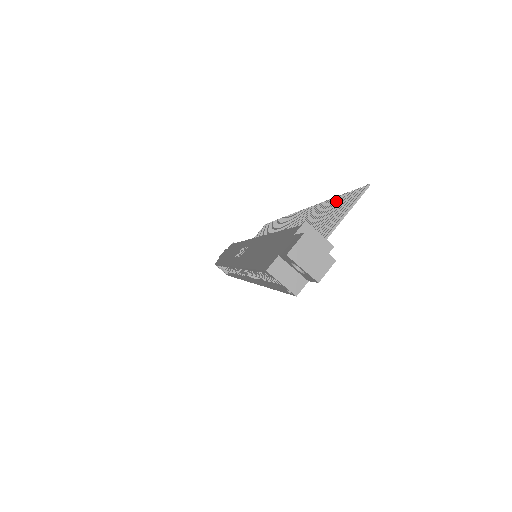
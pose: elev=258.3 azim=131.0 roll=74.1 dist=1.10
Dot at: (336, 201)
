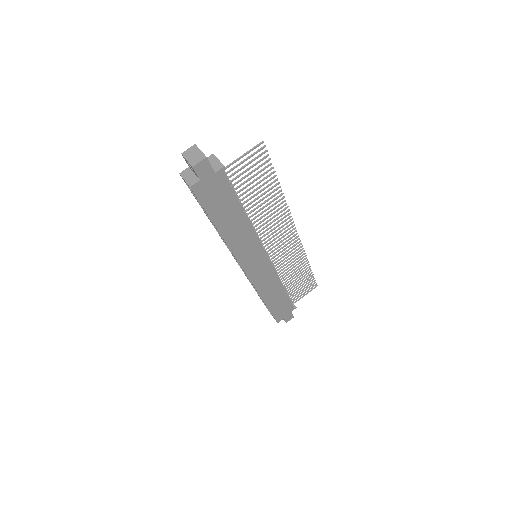
Dot at: (269, 174)
